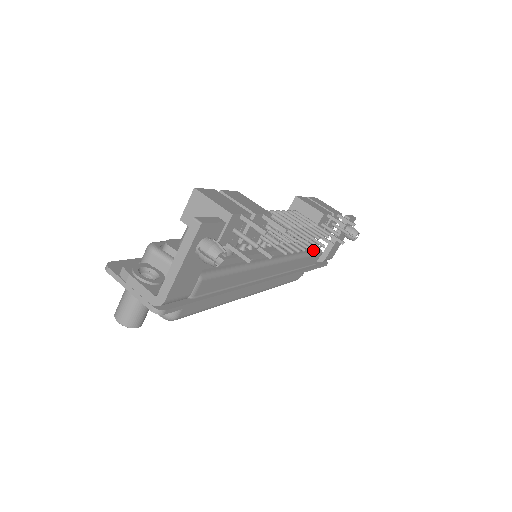
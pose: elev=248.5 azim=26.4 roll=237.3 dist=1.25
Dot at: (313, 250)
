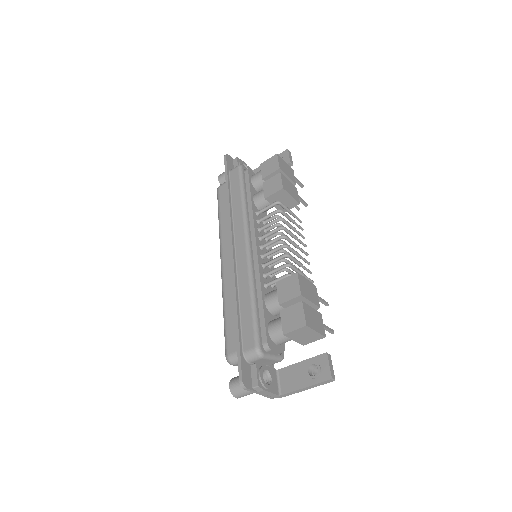
Dot at: occluded
